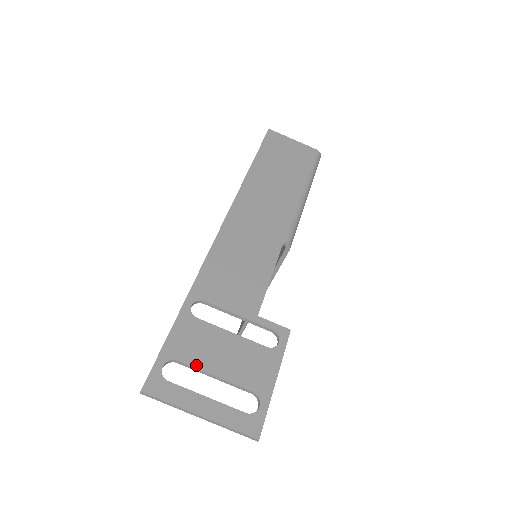
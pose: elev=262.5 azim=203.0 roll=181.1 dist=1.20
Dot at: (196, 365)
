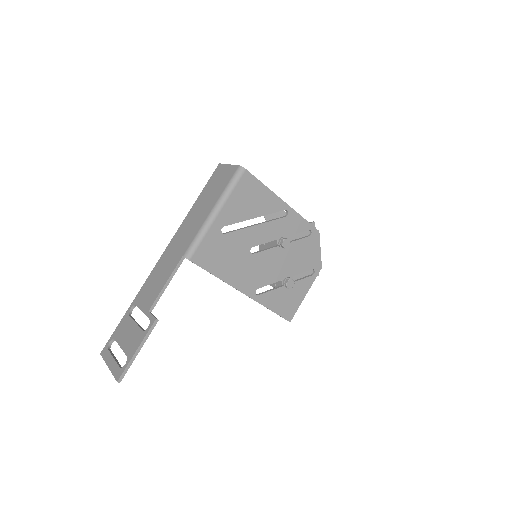
Dot at: (118, 341)
